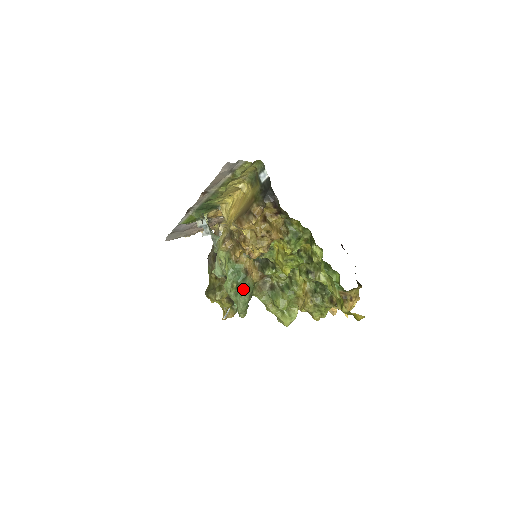
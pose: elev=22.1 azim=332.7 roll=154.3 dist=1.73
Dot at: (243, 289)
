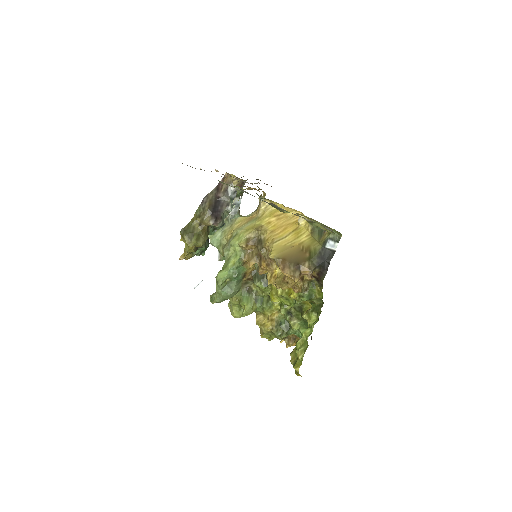
Dot at: (233, 290)
